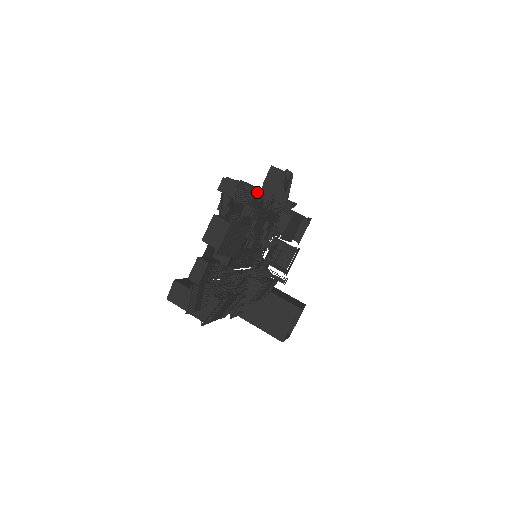
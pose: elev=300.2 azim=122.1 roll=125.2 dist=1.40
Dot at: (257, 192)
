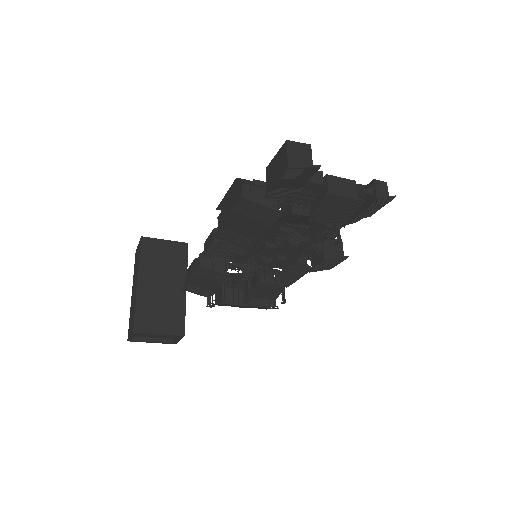
Dot at: occluded
